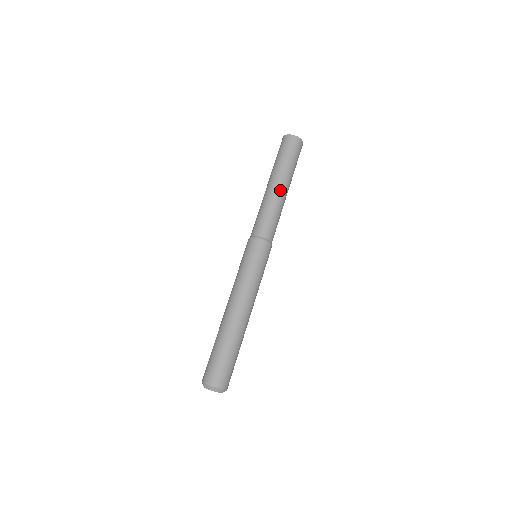
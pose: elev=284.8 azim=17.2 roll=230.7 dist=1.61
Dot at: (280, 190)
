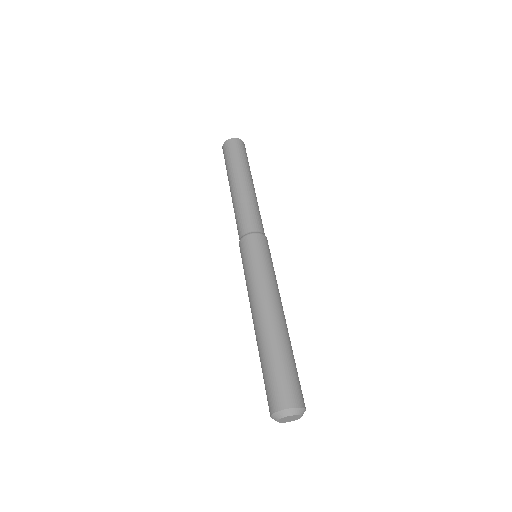
Dot at: (252, 187)
